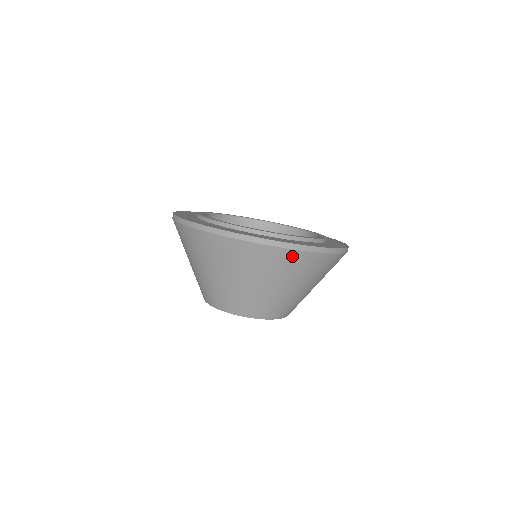
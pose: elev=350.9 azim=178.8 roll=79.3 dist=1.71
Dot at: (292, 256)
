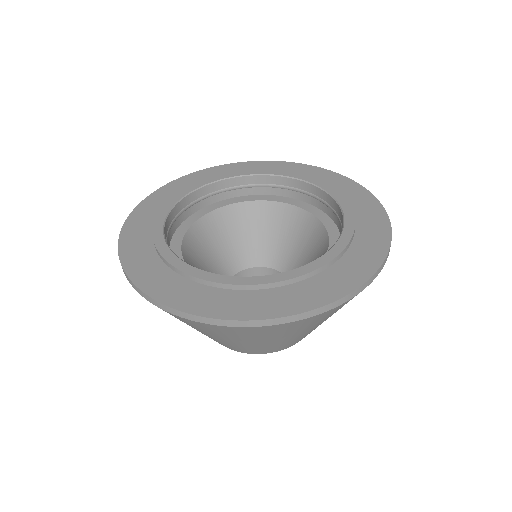
Dot at: (318, 316)
